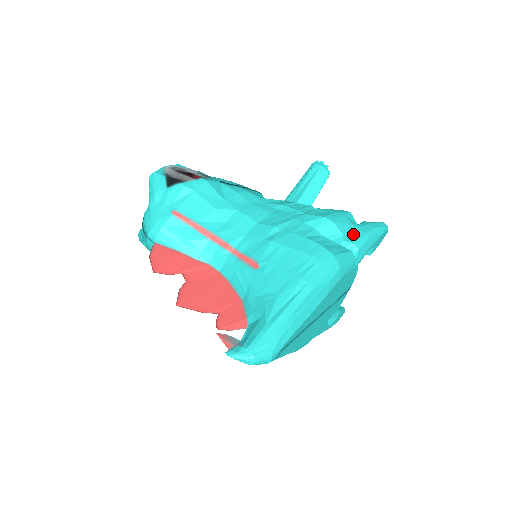
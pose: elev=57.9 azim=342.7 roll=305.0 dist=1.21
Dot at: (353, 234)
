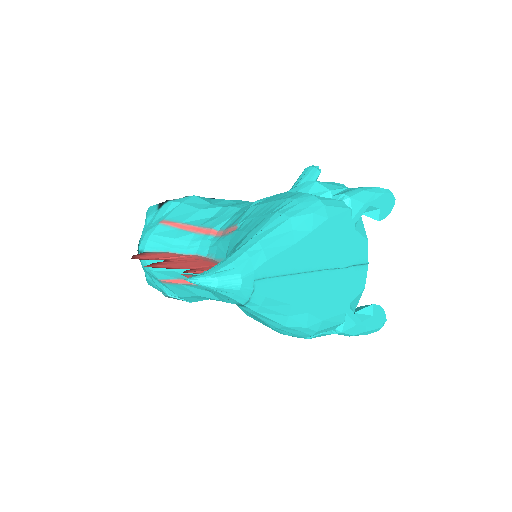
Dot at: (344, 191)
